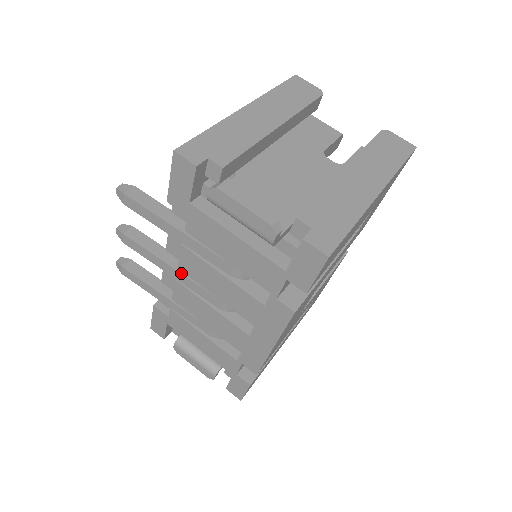
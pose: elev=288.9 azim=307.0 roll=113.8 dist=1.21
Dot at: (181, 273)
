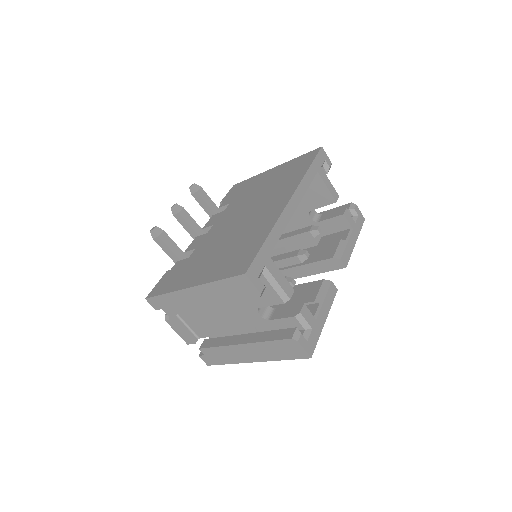
Dot at: occluded
